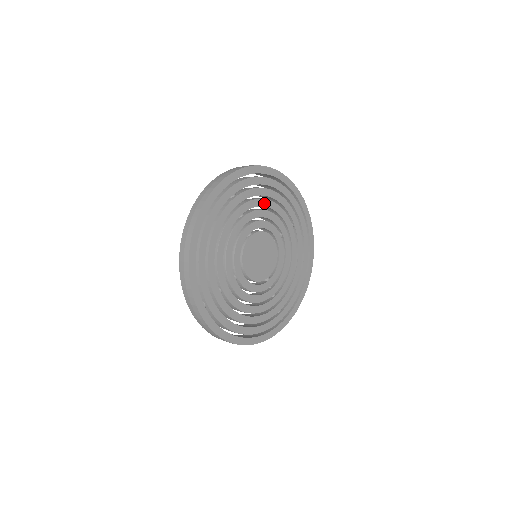
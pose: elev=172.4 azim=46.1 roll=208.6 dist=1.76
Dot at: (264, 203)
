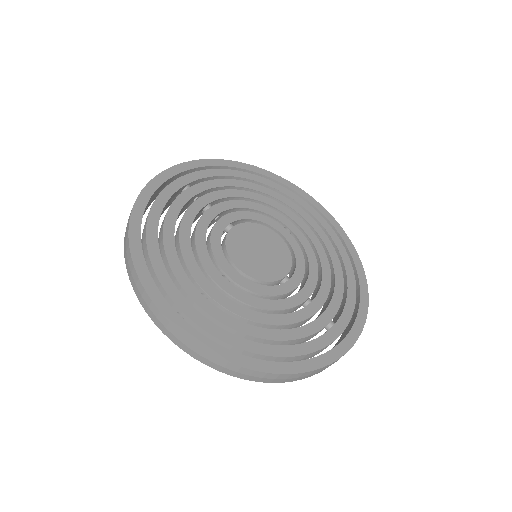
Dot at: (240, 194)
